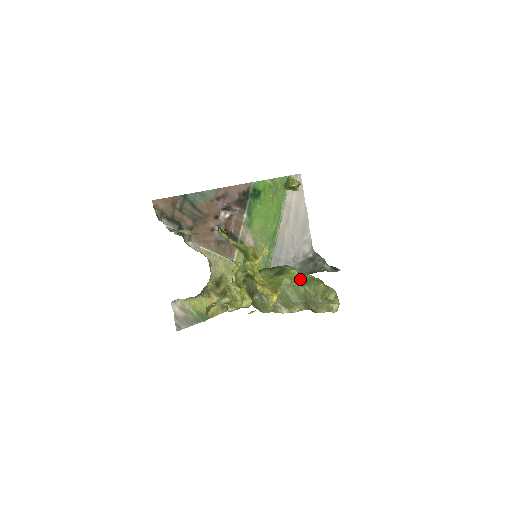
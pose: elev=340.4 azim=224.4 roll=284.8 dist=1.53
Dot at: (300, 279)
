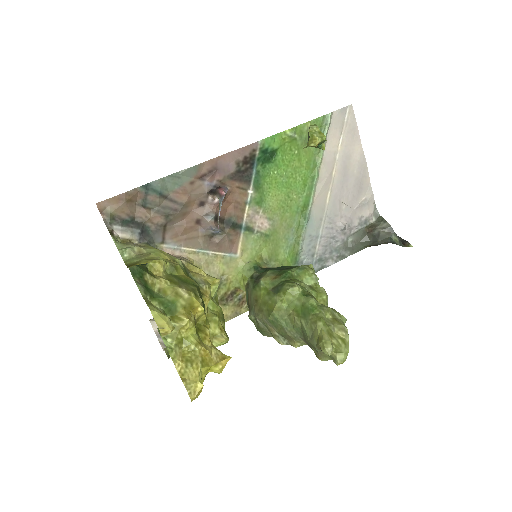
Dot at: (299, 304)
